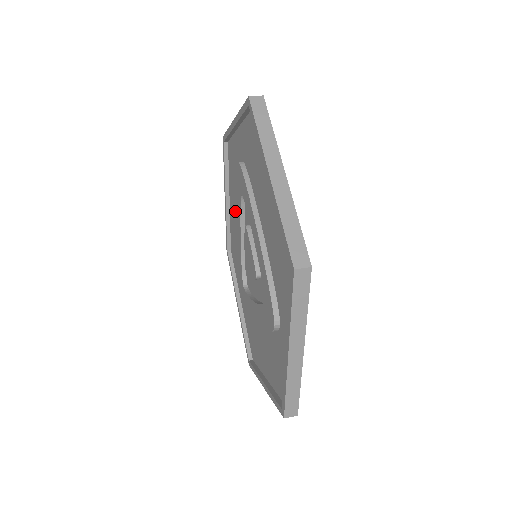
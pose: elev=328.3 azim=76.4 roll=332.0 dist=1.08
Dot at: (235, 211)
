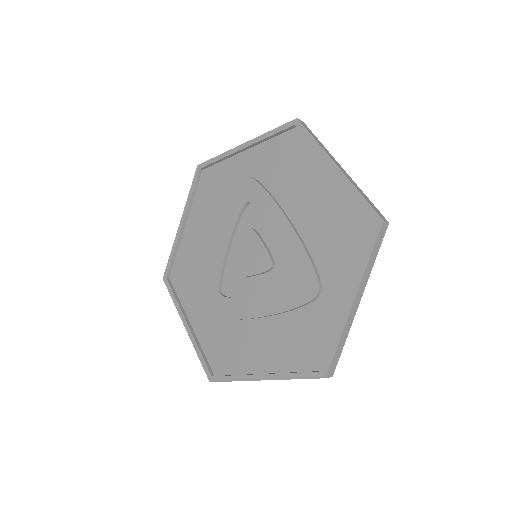
Dot at: (204, 230)
